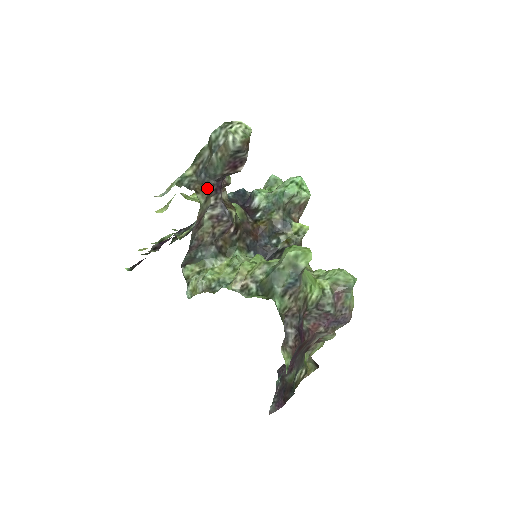
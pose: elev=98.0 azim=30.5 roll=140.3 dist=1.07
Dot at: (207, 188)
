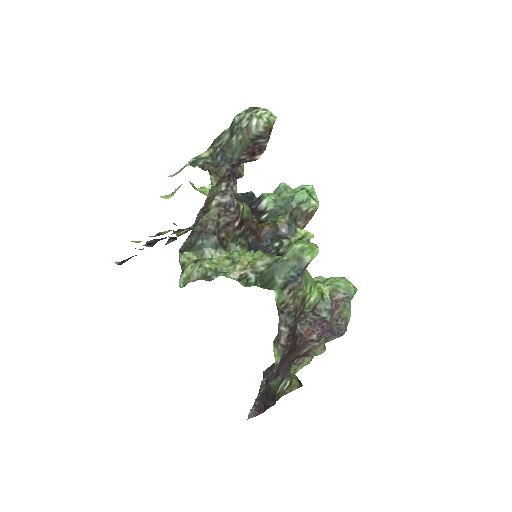
Dot at: (221, 172)
